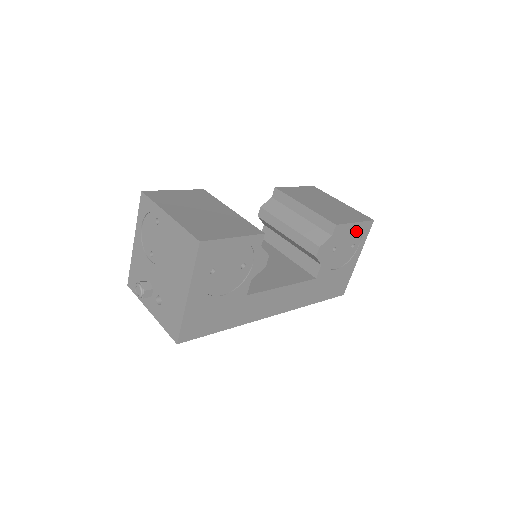
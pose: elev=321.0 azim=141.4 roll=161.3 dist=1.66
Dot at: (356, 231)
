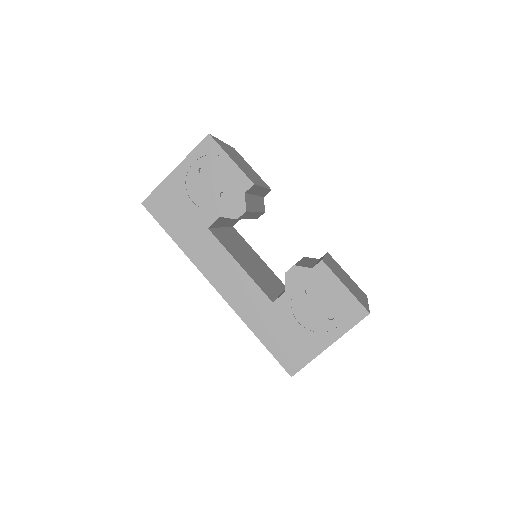
Dot at: (343, 301)
